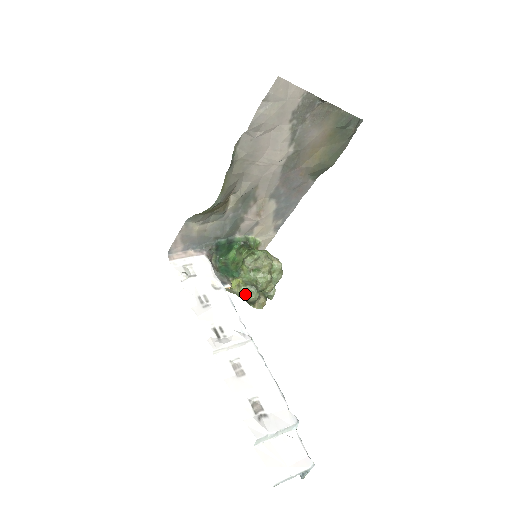
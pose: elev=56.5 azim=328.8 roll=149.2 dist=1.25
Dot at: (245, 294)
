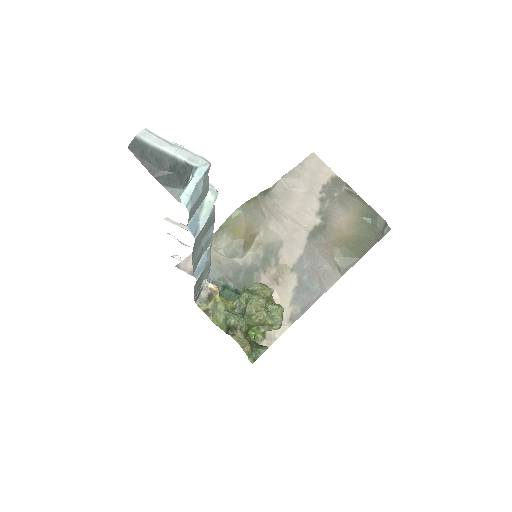
Dot at: (229, 314)
